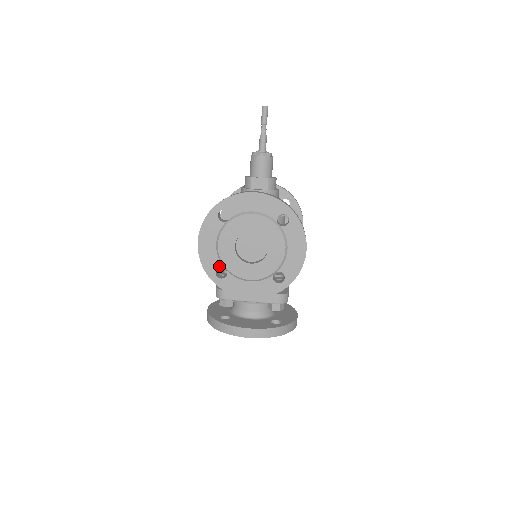
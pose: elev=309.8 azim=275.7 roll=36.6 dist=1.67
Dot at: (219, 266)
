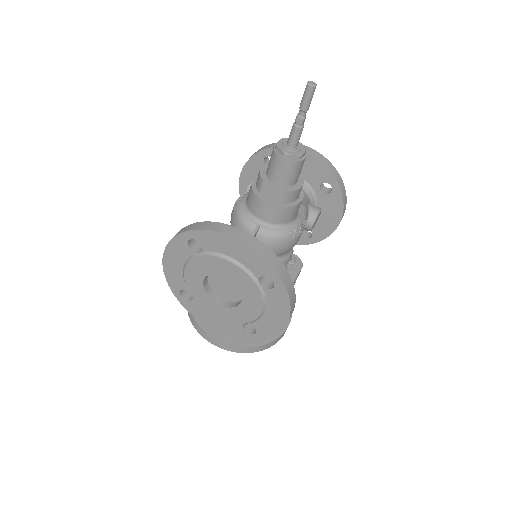
Dot at: (184, 288)
